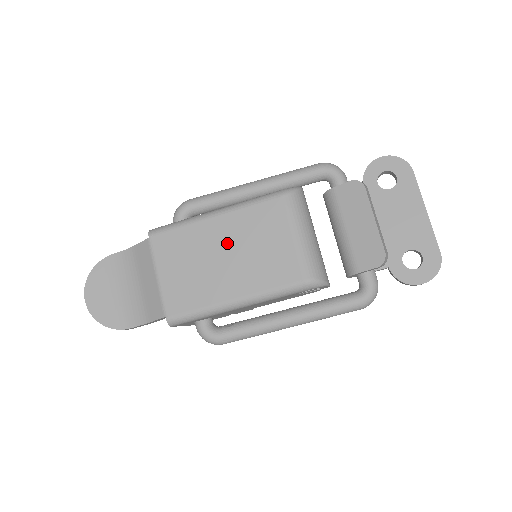
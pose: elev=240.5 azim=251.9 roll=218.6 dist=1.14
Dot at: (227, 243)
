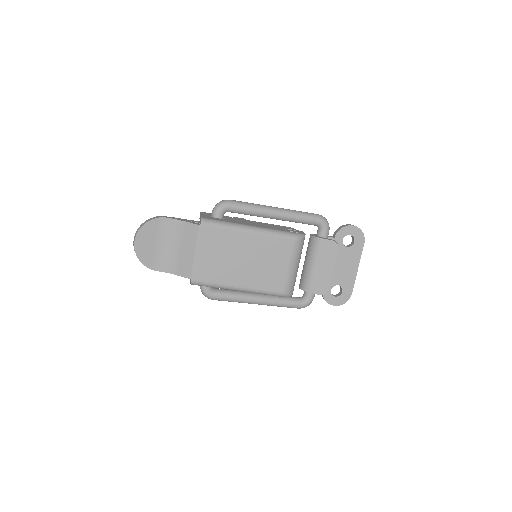
Dot at: (250, 252)
